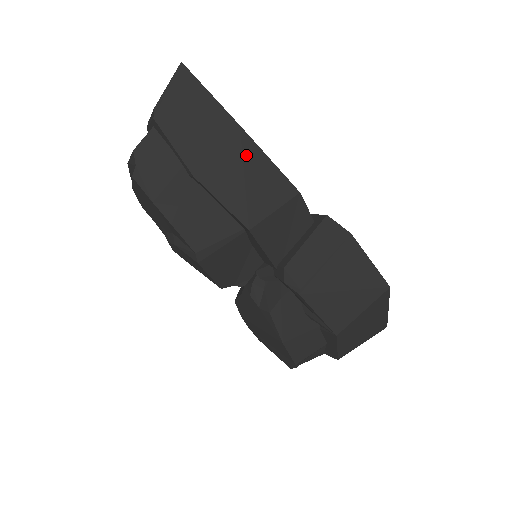
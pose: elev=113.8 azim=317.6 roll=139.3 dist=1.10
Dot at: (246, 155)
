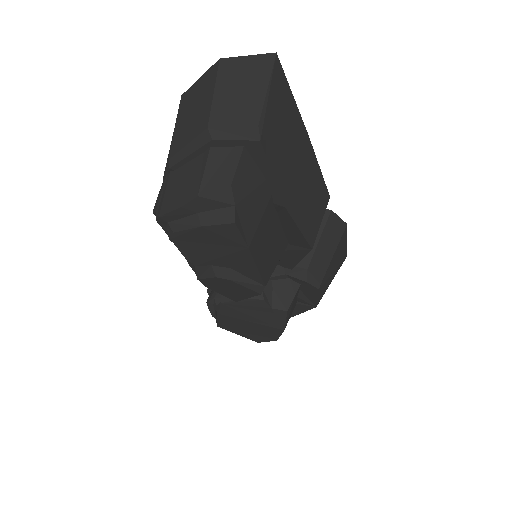
Dot at: (311, 169)
